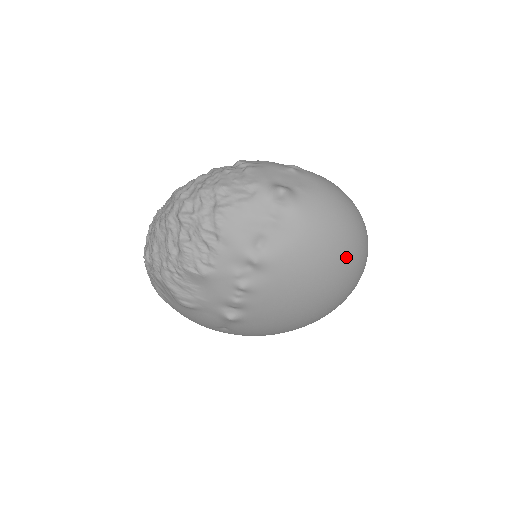
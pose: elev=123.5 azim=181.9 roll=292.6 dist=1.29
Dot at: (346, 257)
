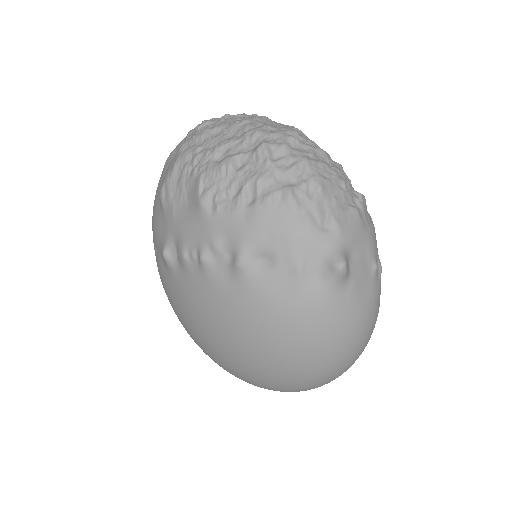
Dot at: (288, 372)
